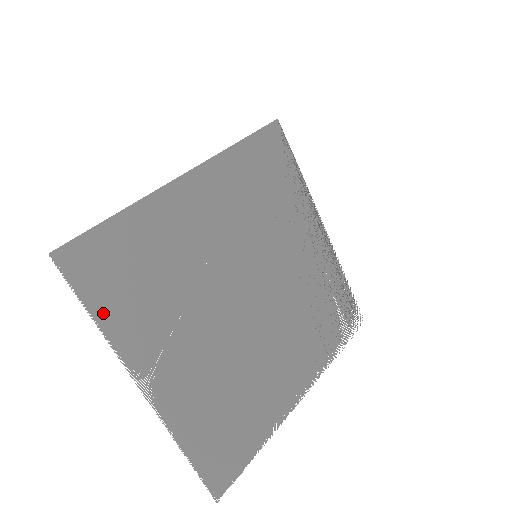
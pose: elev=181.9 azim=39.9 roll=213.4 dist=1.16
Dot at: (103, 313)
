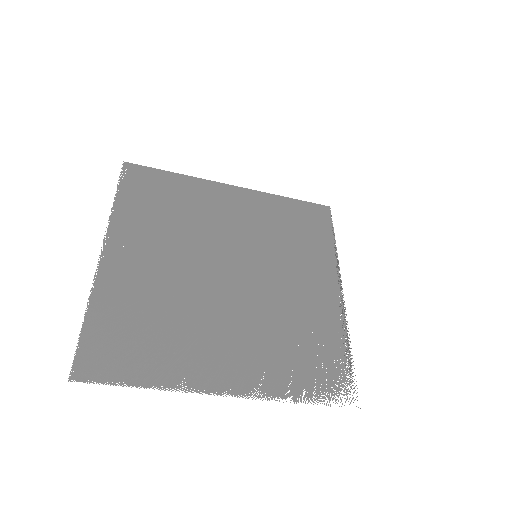
Dot at: (123, 199)
